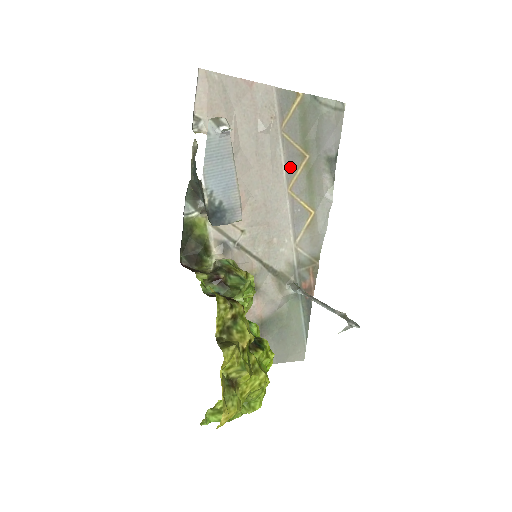
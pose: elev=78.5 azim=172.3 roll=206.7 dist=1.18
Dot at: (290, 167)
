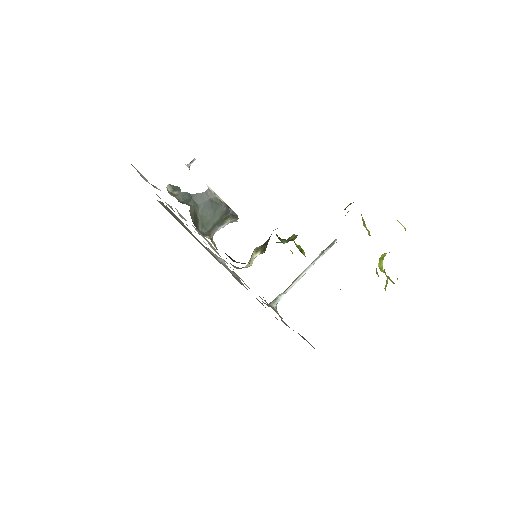
Dot at: occluded
